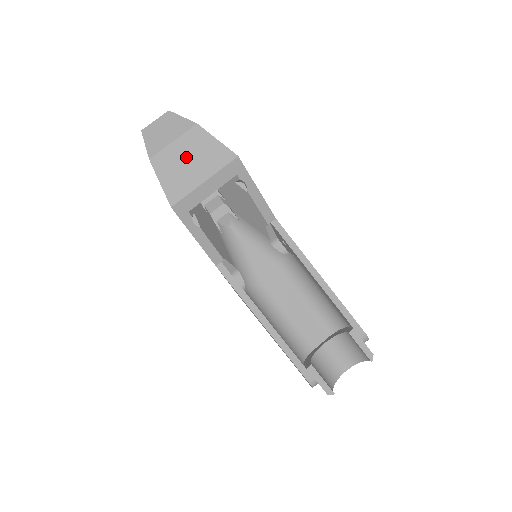
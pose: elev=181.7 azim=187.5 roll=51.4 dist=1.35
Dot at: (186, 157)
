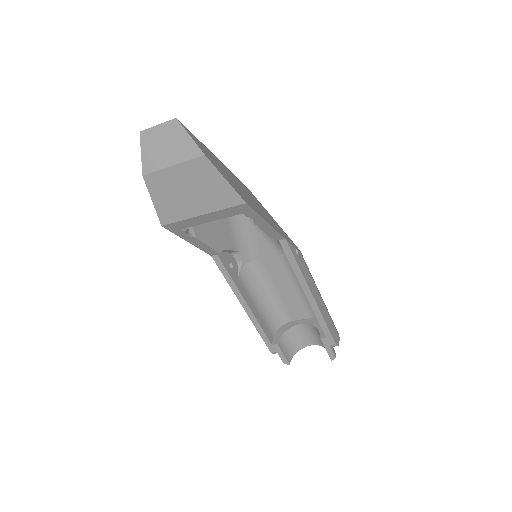
Dot at: (185, 186)
